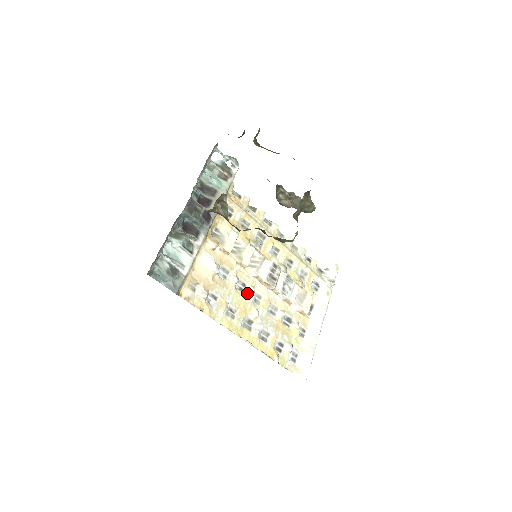
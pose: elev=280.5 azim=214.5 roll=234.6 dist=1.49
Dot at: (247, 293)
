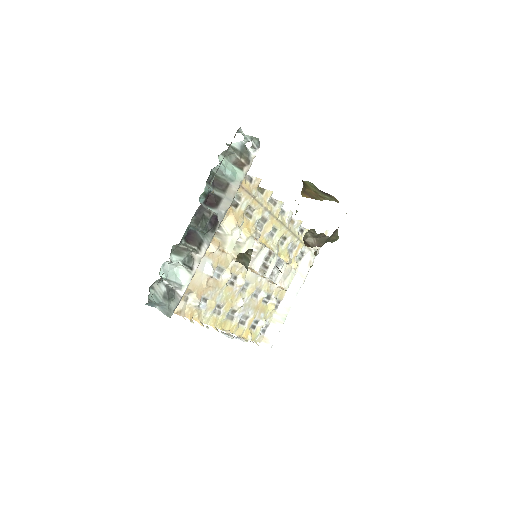
Dot at: (237, 285)
